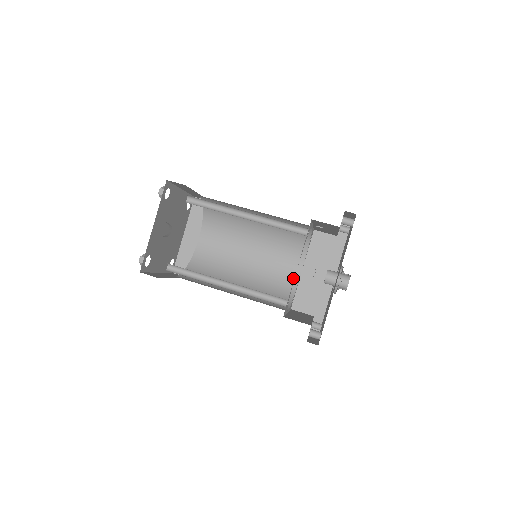
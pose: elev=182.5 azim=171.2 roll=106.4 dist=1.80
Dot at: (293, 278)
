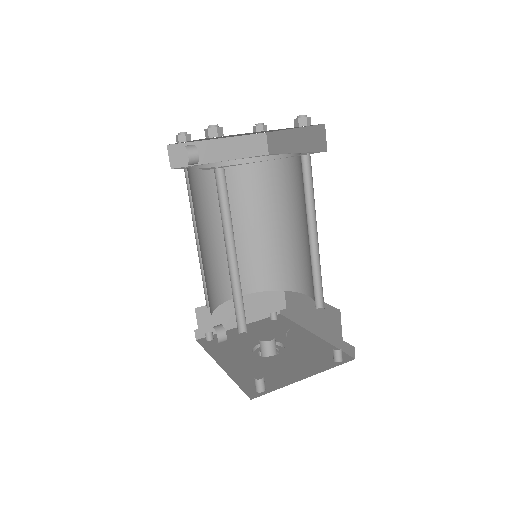
Dot at: (298, 285)
